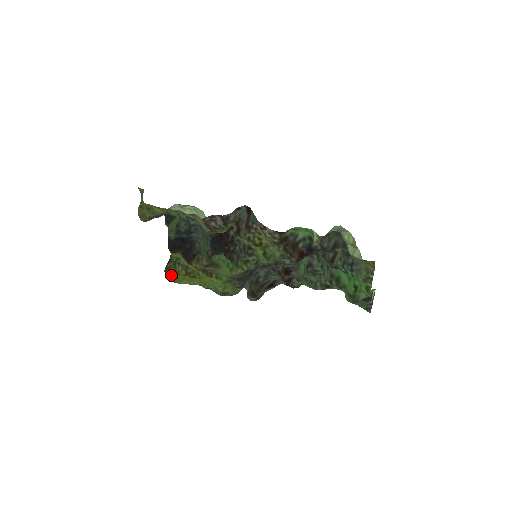
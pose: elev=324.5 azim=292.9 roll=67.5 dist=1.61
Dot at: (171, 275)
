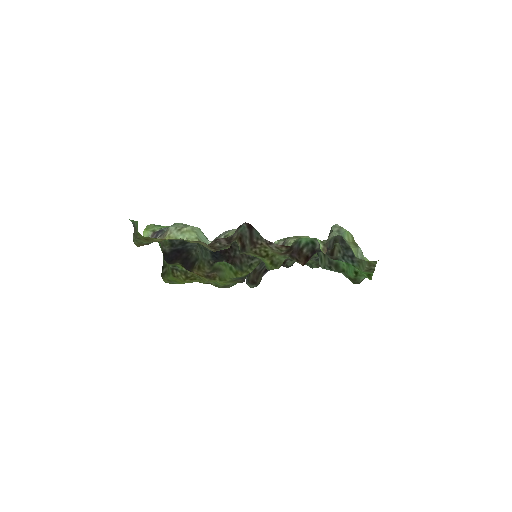
Dot at: (169, 279)
